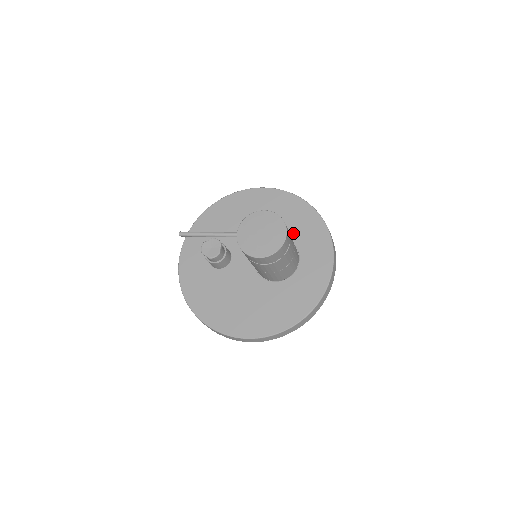
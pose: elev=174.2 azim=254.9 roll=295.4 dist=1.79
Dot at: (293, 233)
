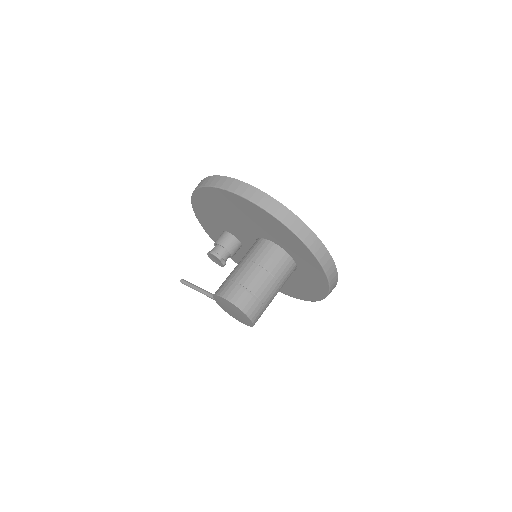
Dot at: (276, 240)
